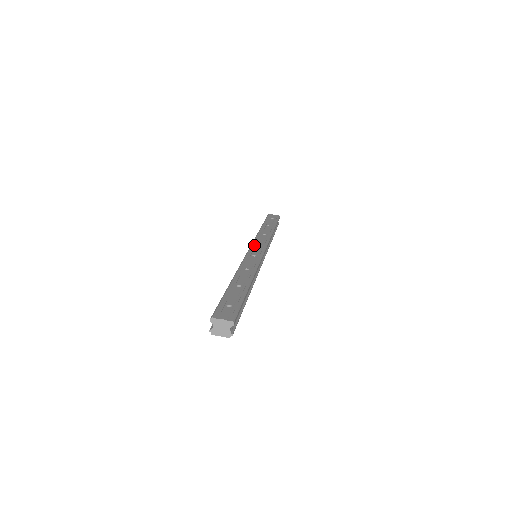
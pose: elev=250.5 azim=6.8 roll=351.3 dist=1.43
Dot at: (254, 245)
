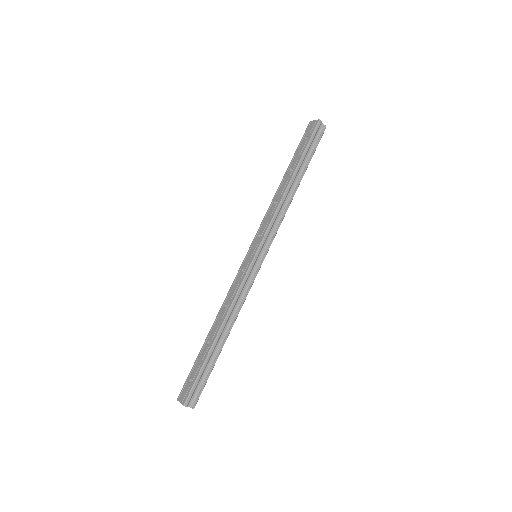
Dot at: (254, 241)
